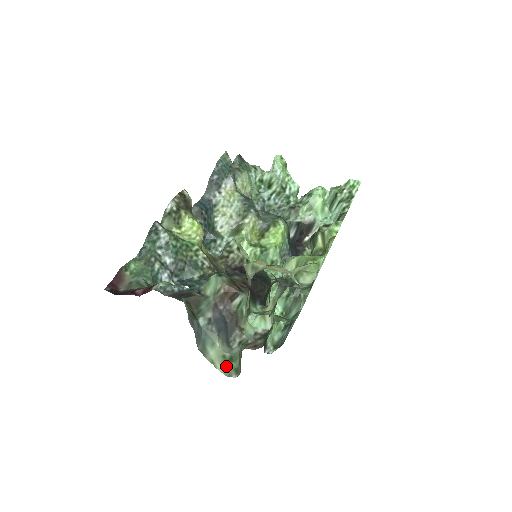
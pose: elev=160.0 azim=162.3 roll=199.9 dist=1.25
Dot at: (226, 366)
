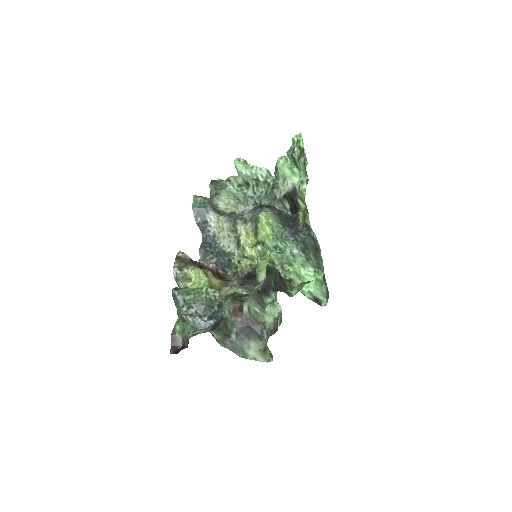
Dot at: (264, 356)
